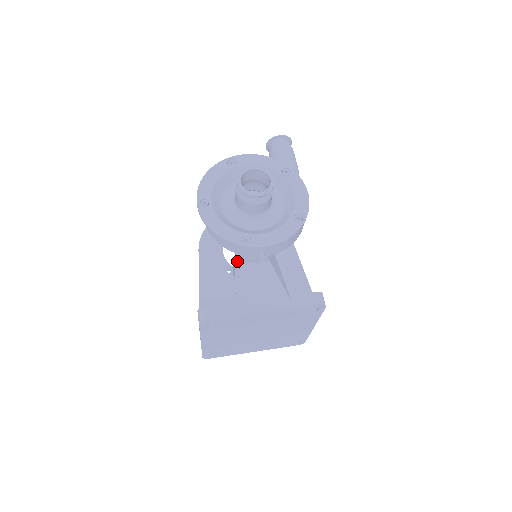
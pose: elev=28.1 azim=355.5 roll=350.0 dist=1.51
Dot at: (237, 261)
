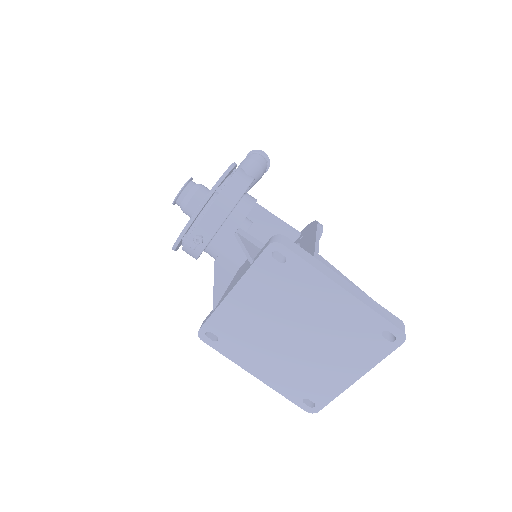
Dot at: (214, 264)
